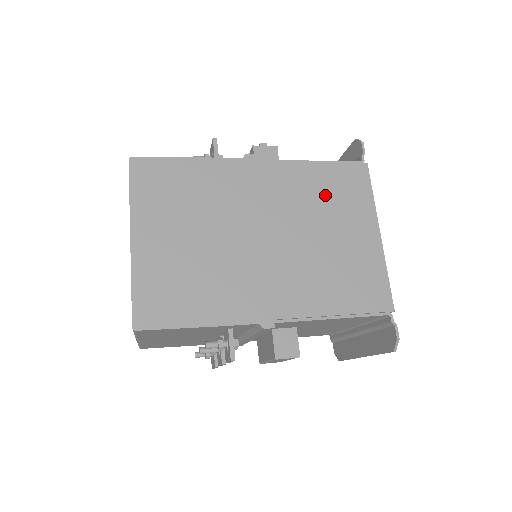
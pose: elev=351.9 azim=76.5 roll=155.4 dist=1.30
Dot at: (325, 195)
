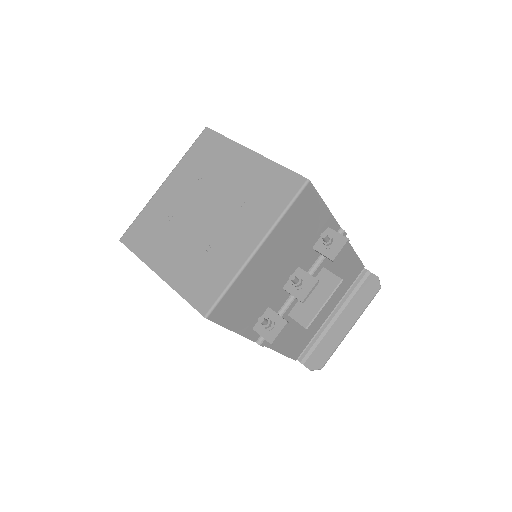
Dot at: occluded
